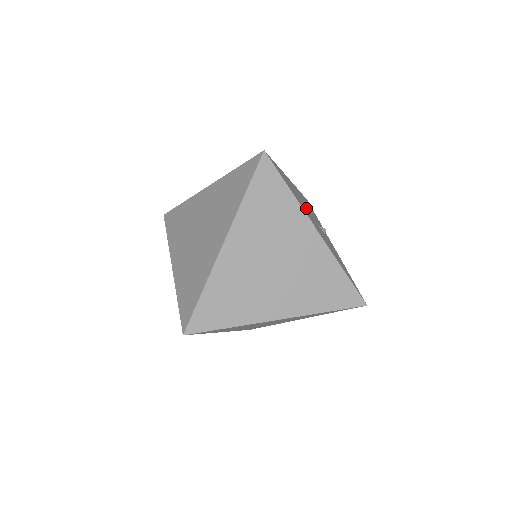
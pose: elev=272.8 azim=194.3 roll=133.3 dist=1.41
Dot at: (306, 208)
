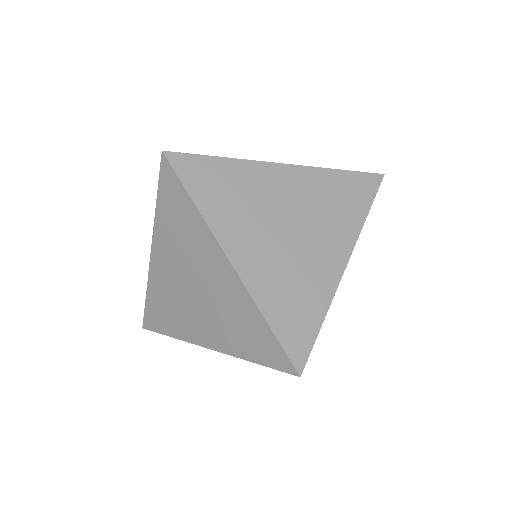
Dot at: occluded
